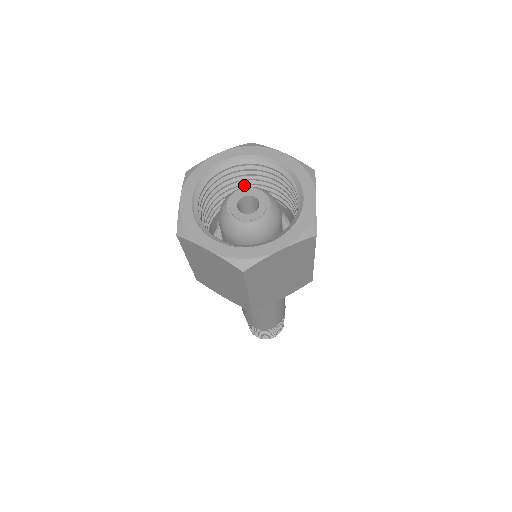
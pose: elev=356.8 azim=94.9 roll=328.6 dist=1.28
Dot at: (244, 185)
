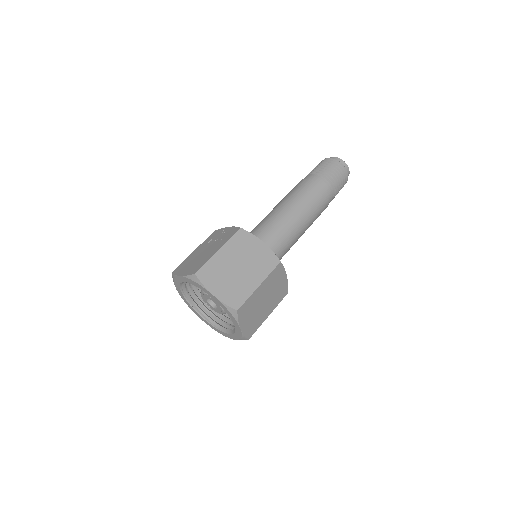
Dot at: occluded
